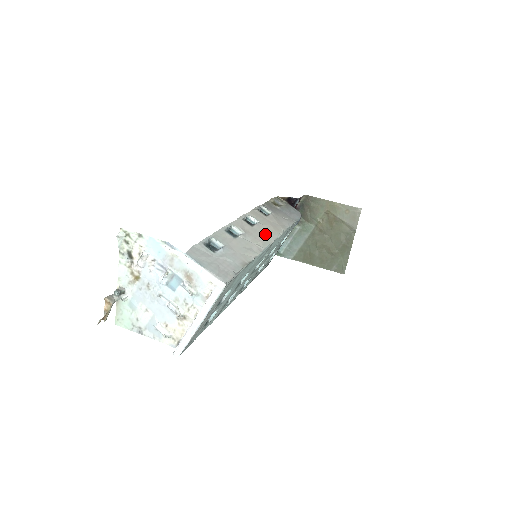
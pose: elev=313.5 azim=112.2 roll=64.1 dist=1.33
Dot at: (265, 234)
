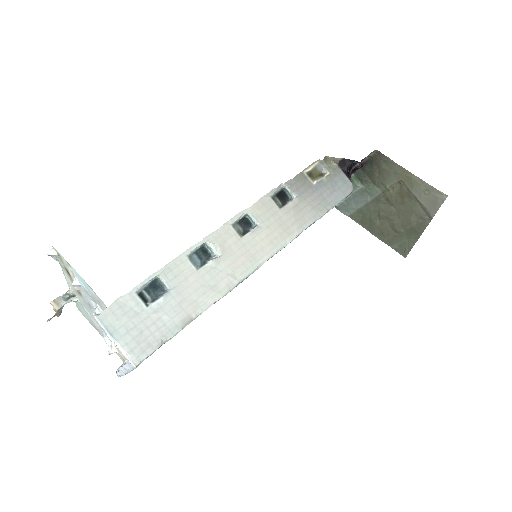
Dot at: (257, 249)
